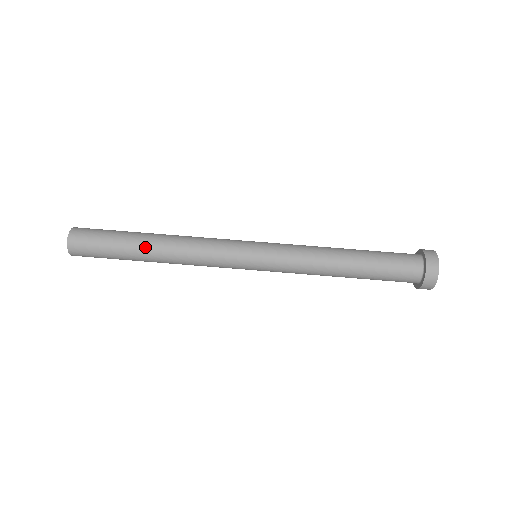
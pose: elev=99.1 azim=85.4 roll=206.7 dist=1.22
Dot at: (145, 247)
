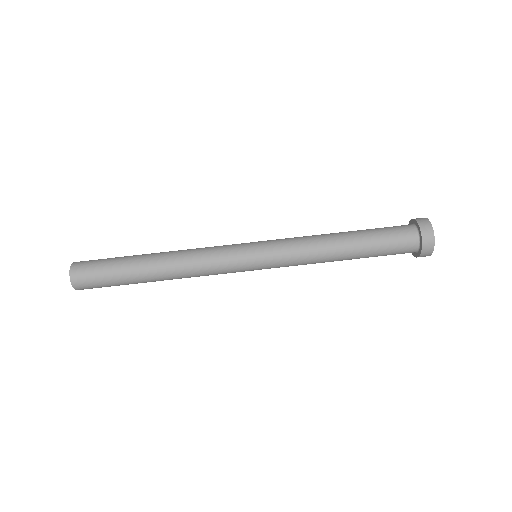
Dot at: (150, 280)
